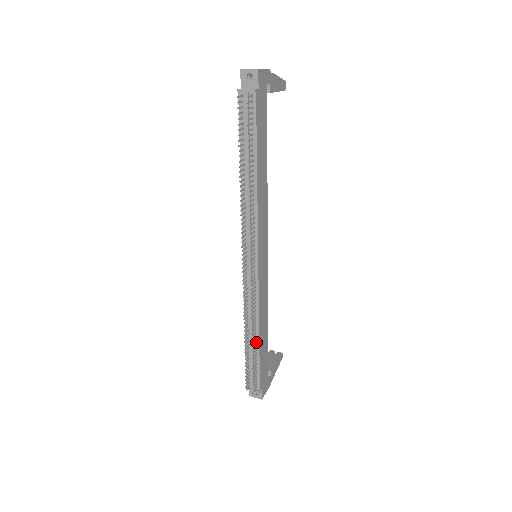
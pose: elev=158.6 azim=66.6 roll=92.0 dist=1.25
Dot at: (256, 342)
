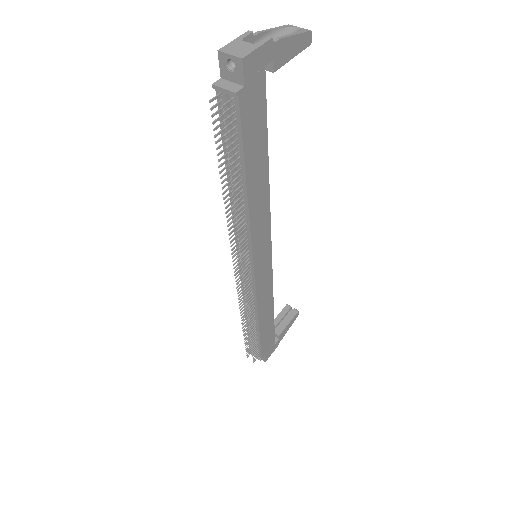
Dot at: (256, 327)
